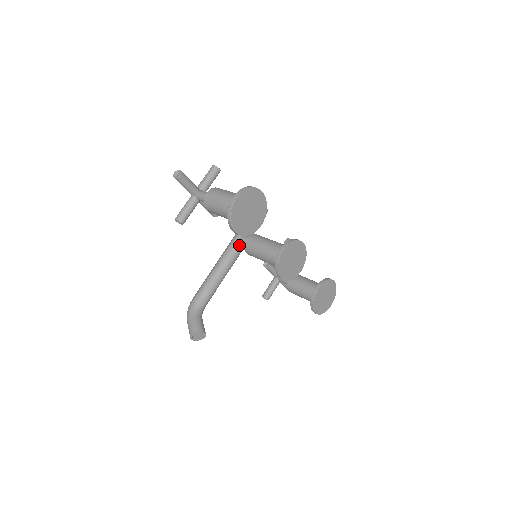
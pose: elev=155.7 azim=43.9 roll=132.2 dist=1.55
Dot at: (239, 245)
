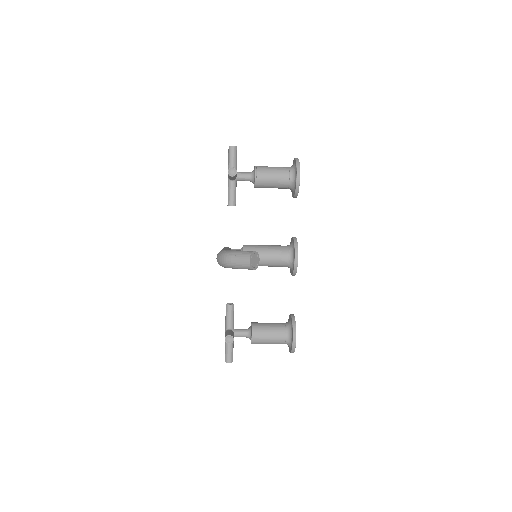
Dot at: occluded
